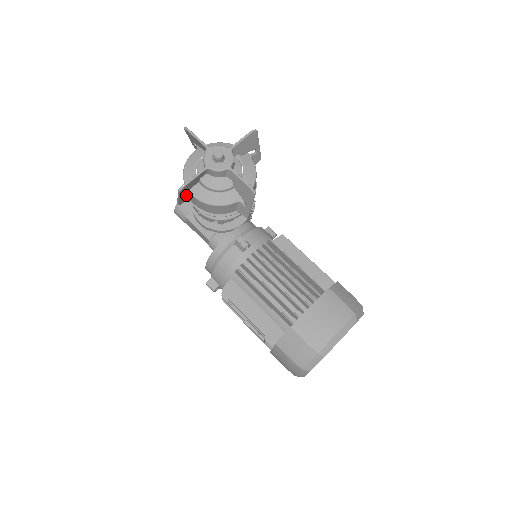
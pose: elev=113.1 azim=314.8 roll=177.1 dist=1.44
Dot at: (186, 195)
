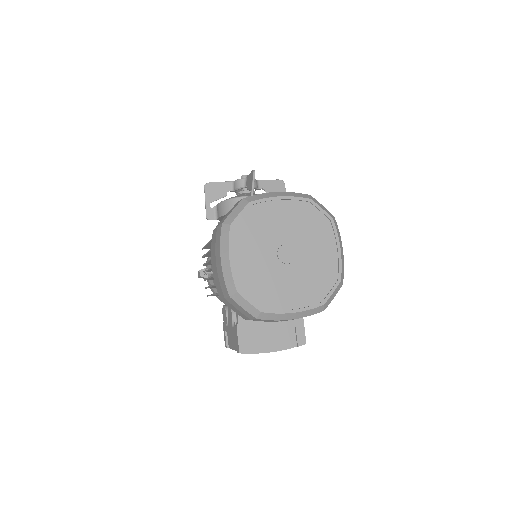
Dot at: (214, 207)
